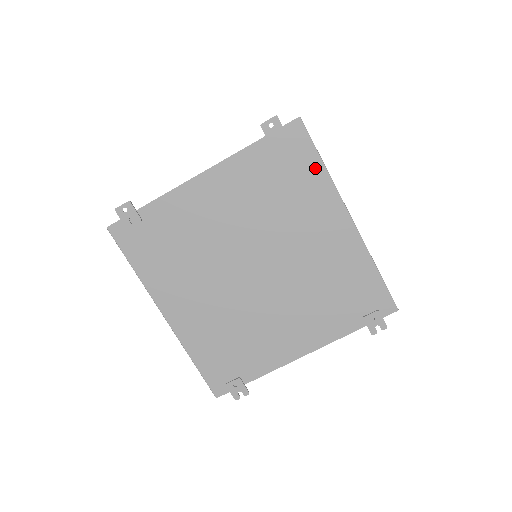
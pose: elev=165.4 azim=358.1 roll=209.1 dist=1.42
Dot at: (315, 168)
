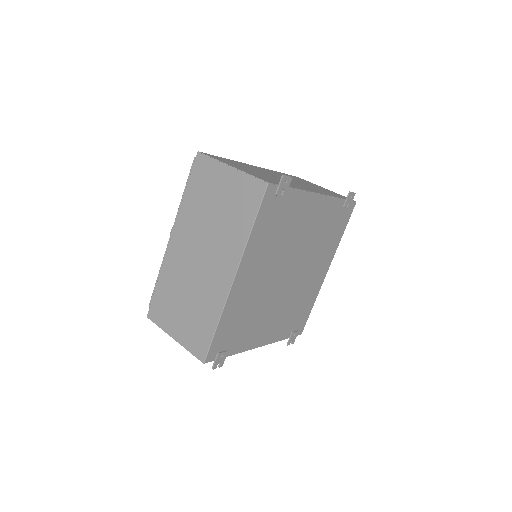
Dot at: (341, 233)
